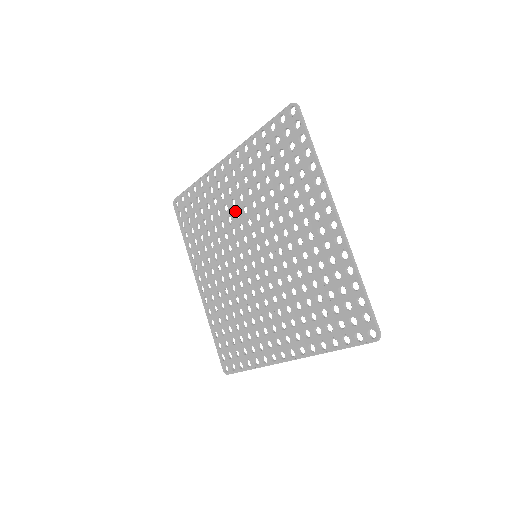
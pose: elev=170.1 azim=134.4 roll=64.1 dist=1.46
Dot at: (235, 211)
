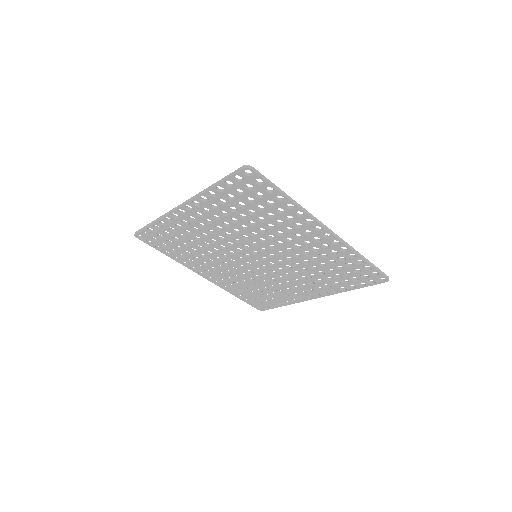
Dot at: (217, 236)
